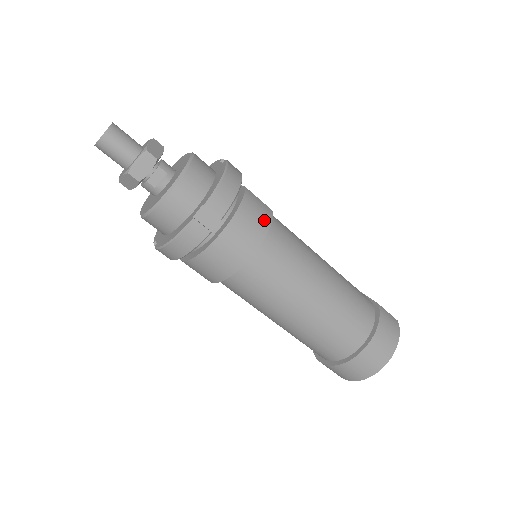
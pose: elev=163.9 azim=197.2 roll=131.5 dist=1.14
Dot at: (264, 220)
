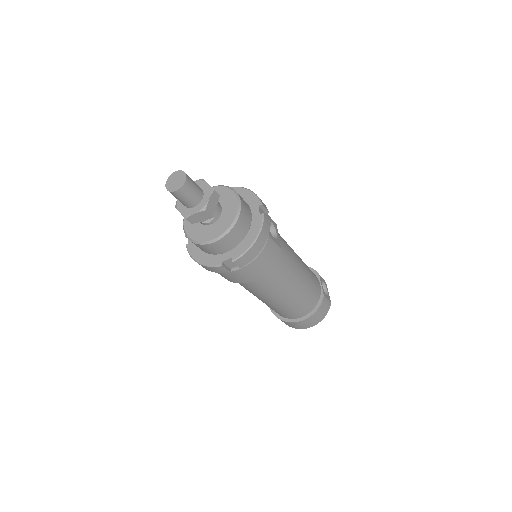
Dot at: (271, 262)
